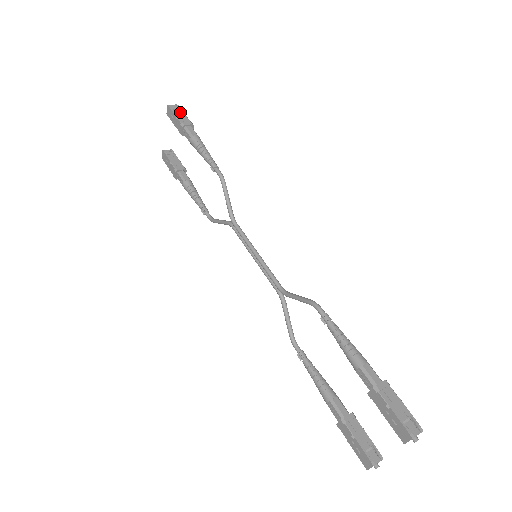
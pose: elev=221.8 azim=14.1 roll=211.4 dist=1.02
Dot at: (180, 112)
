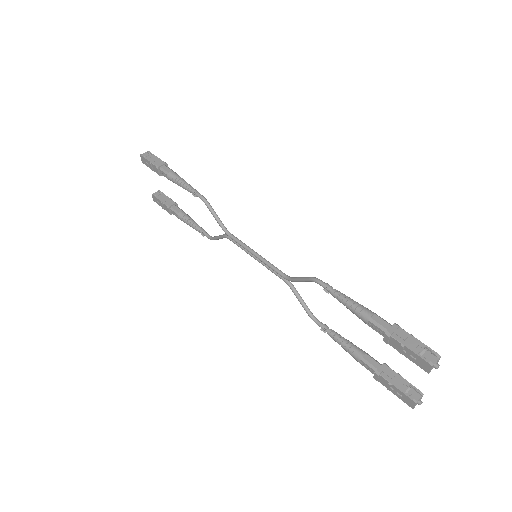
Dot at: (152, 157)
